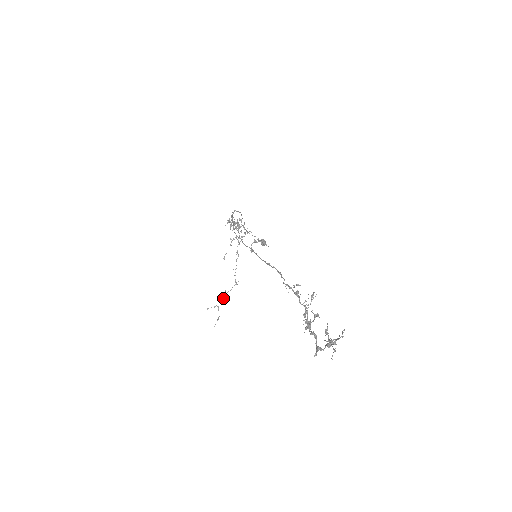
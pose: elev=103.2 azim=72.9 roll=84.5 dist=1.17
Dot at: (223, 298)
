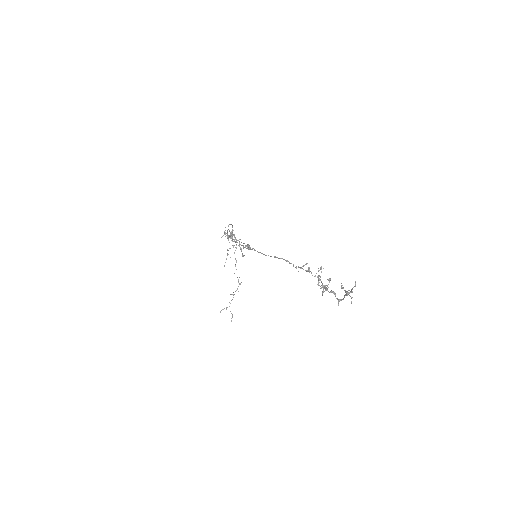
Dot at: (232, 299)
